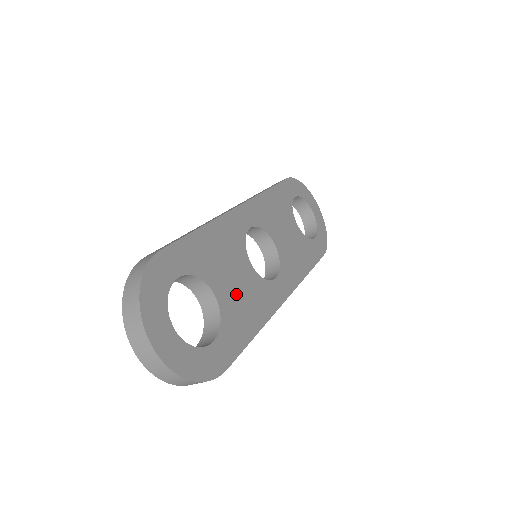
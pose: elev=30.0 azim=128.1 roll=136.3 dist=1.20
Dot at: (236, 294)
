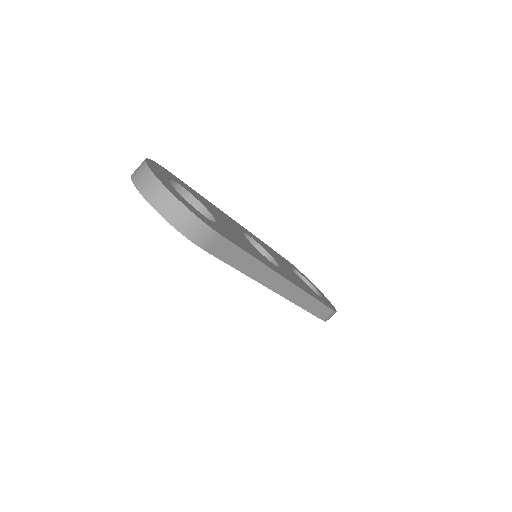
Dot at: (233, 232)
